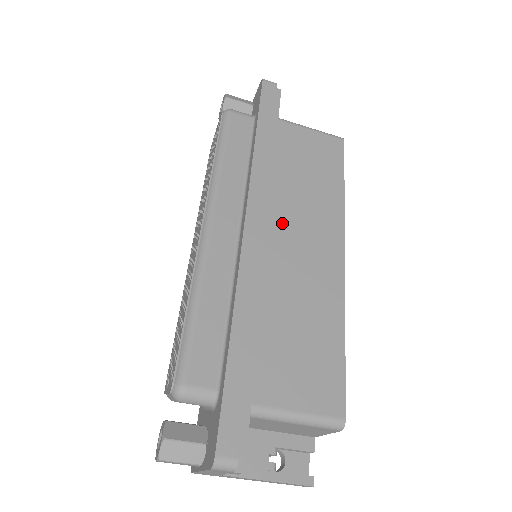
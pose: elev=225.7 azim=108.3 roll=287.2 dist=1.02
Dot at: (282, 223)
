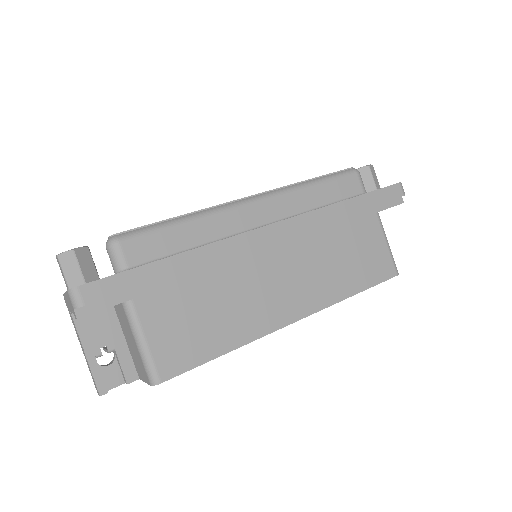
Dot at: (291, 256)
